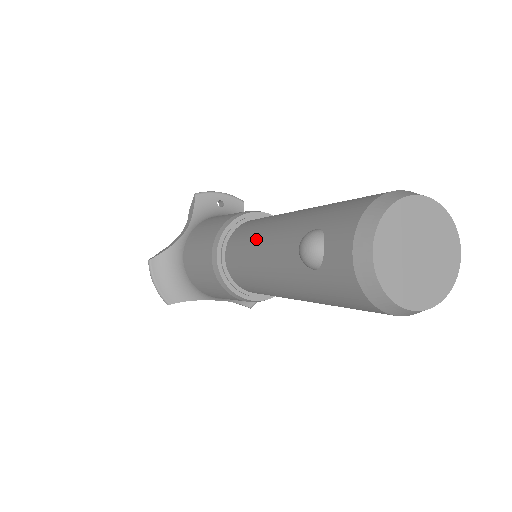
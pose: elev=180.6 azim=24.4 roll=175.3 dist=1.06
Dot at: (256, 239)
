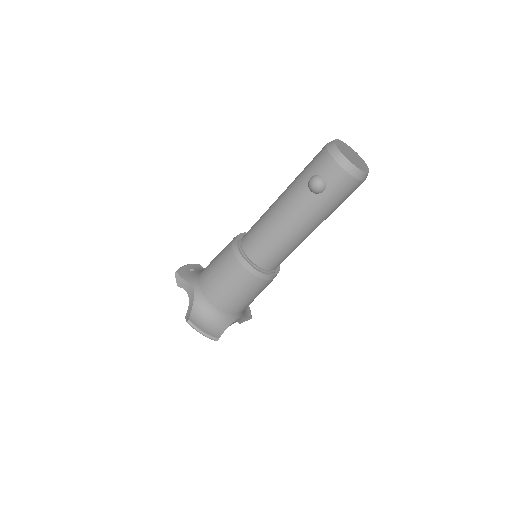
Dot at: (271, 223)
